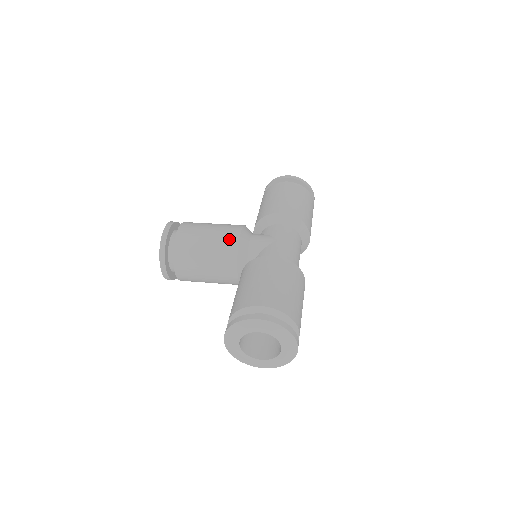
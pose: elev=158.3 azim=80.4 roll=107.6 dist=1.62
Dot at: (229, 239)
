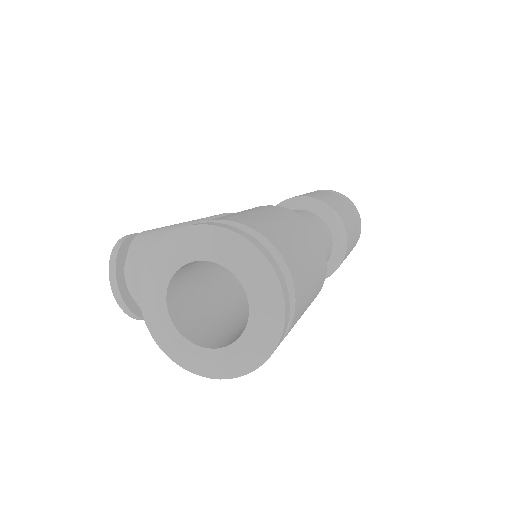
Dot at: occluded
